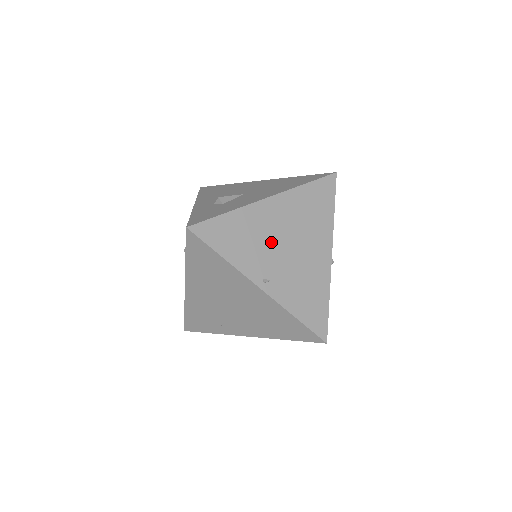
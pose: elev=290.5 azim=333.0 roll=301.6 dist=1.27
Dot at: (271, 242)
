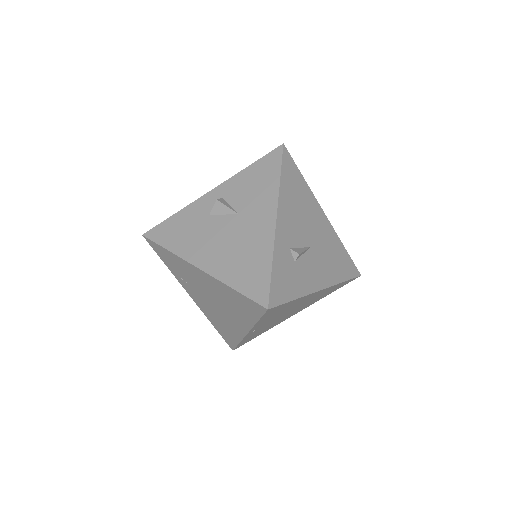
Dot at: (286, 312)
